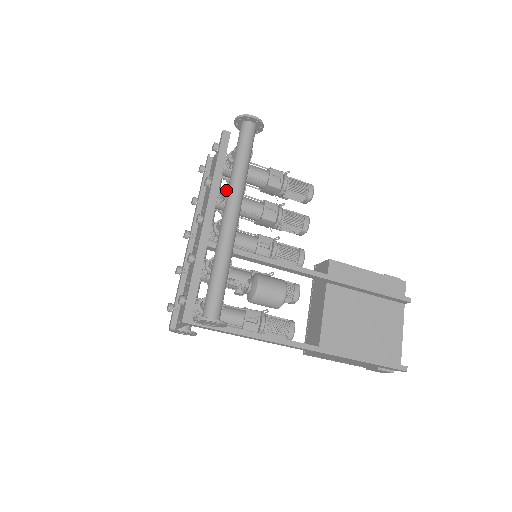
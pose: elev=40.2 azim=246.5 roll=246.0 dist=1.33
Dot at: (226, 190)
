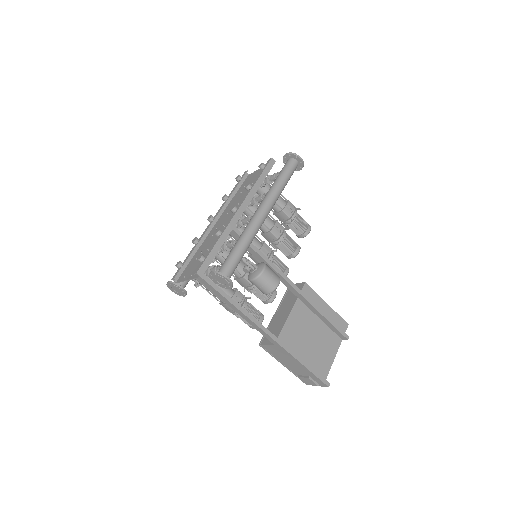
Dot at: (258, 198)
